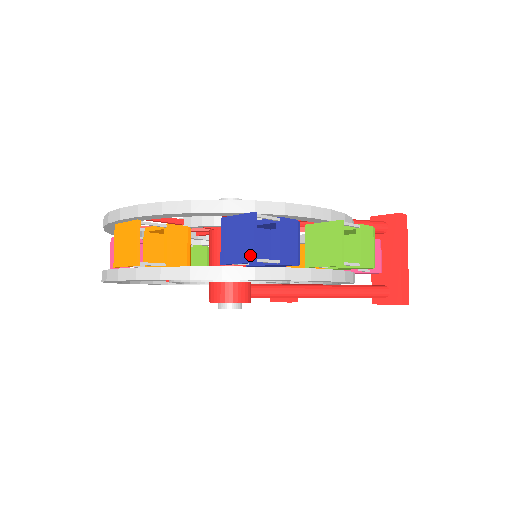
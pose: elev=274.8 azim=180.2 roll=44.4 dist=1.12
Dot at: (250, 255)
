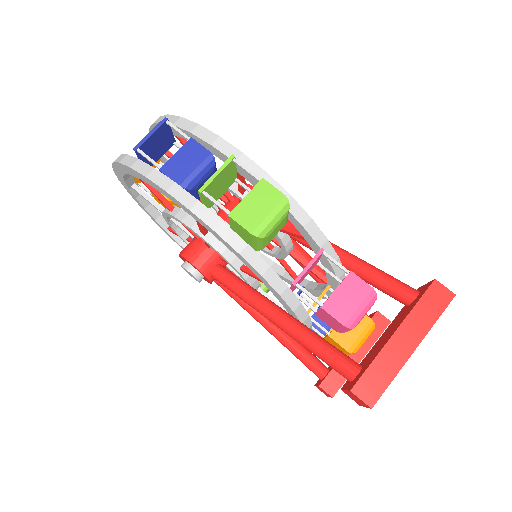
Dot at: (139, 146)
